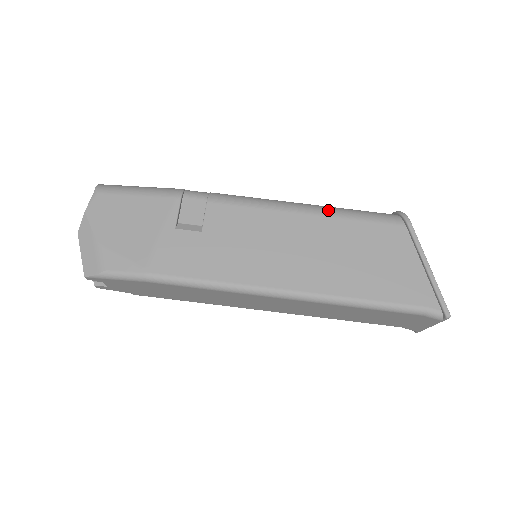
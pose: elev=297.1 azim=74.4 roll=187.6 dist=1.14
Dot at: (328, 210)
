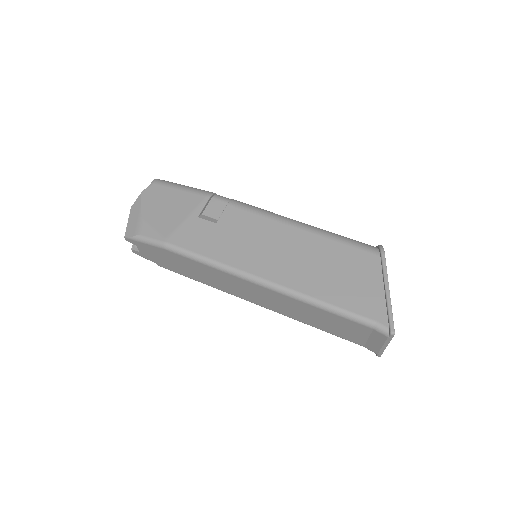
Dot at: (319, 230)
